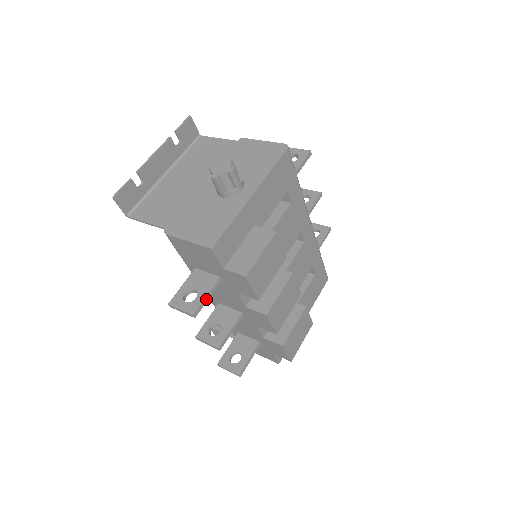
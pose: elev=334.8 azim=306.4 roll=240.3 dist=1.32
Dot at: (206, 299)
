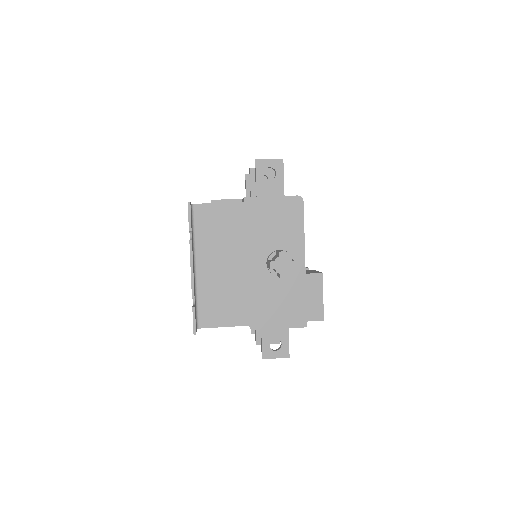
Dot at: (288, 340)
